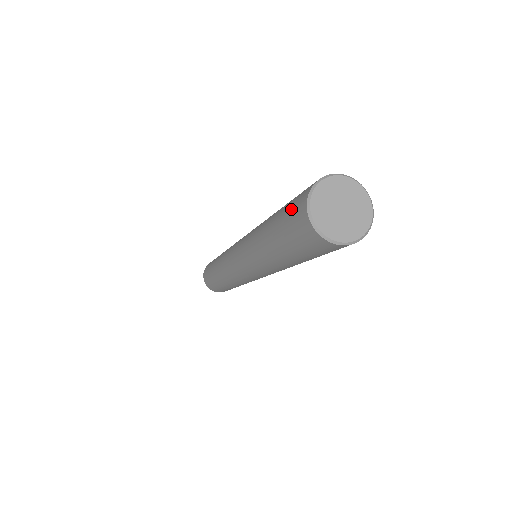
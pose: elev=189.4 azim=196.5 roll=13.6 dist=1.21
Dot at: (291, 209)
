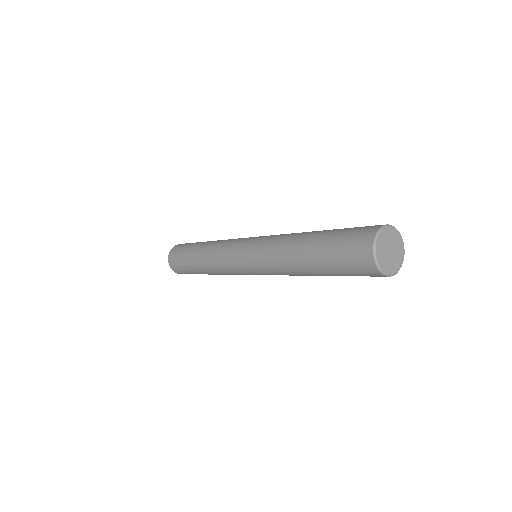
Dot at: (348, 246)
